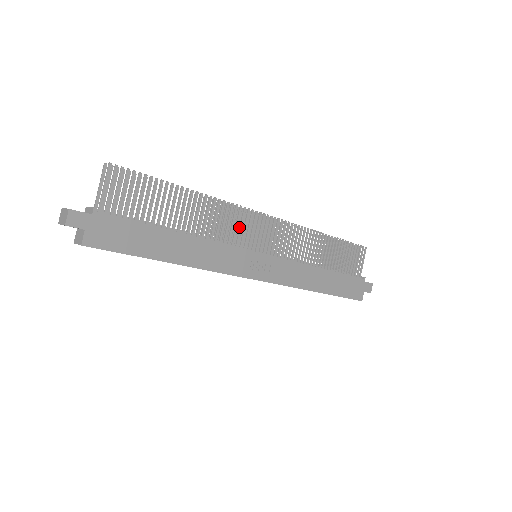
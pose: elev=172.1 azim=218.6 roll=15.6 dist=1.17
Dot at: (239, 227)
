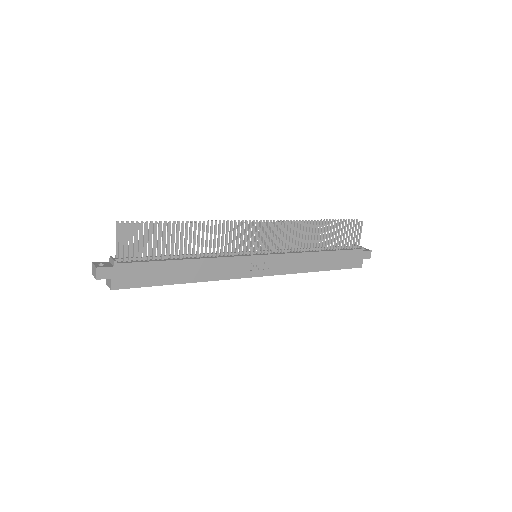
Dot at: (237, 239)
